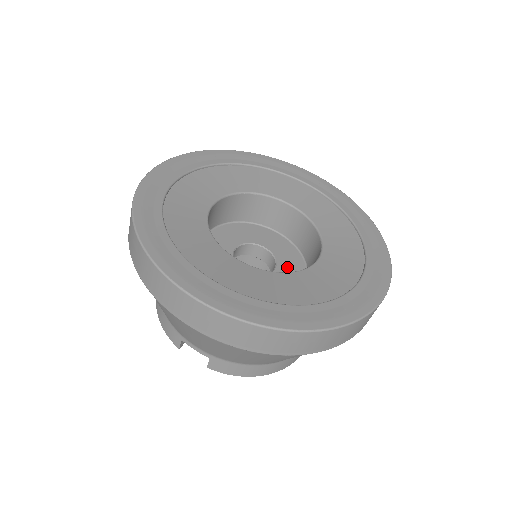
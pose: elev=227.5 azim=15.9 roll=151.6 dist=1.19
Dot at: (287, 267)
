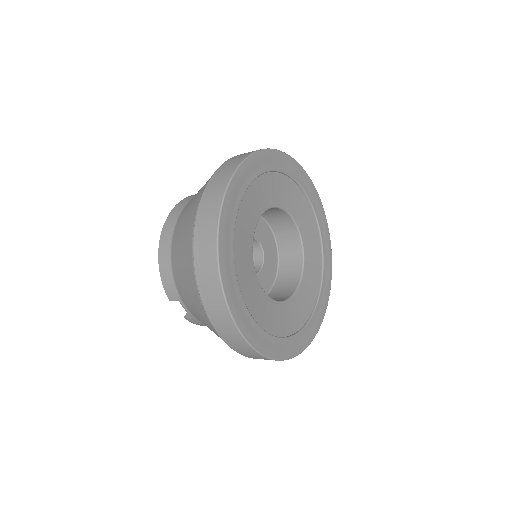
Dot at: (268, 266)
